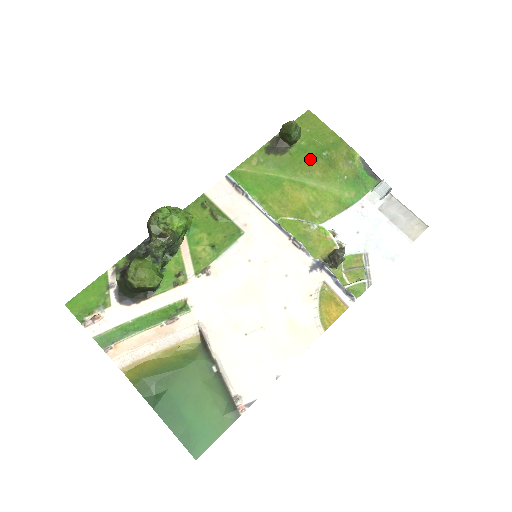
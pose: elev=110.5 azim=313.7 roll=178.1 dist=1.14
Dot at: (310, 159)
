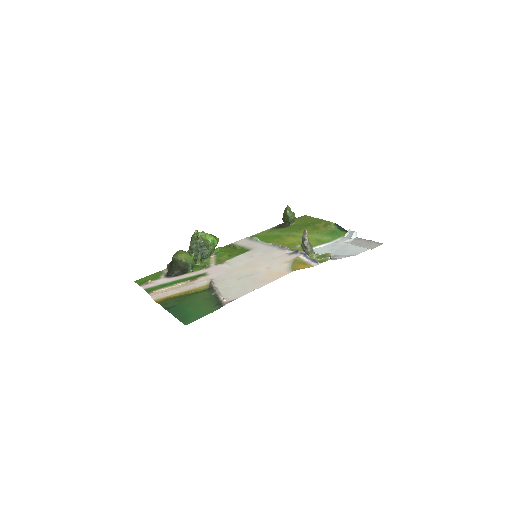
Dot at: (301, 227)
